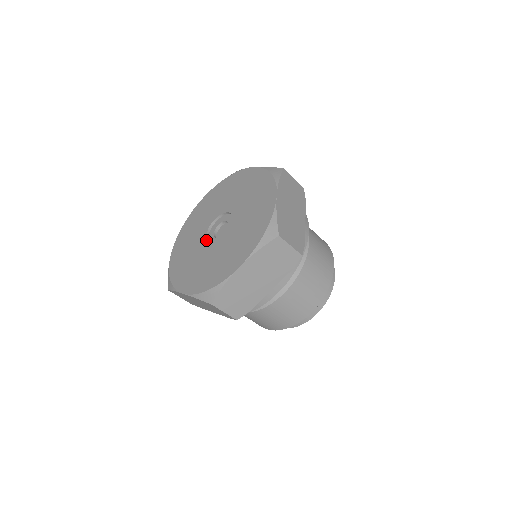
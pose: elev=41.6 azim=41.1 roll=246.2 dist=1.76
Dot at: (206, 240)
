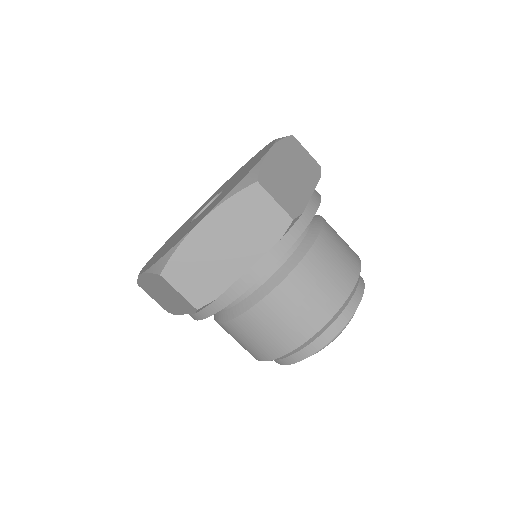
Dot at: occluded
